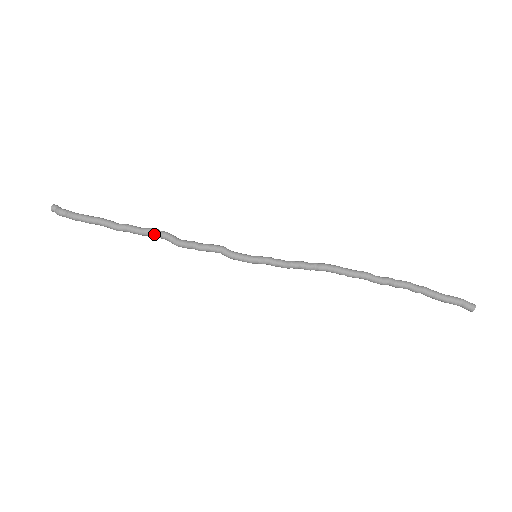
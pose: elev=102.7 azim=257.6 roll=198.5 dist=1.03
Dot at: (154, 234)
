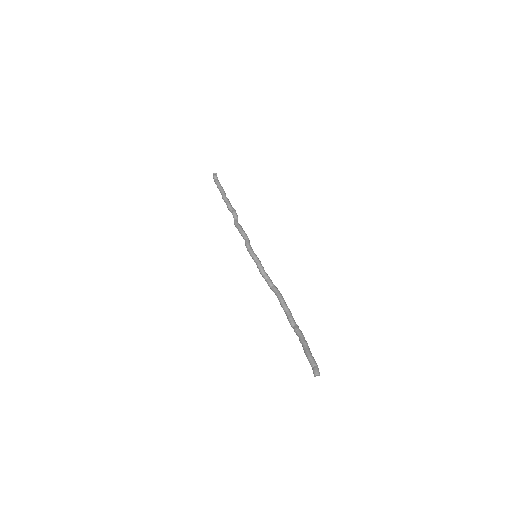
Dot at: (233, 211)
